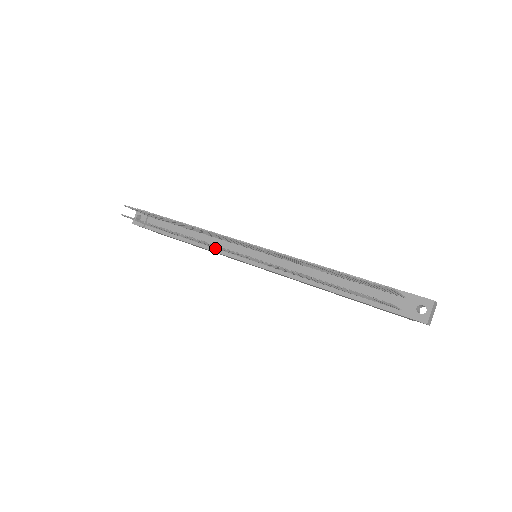
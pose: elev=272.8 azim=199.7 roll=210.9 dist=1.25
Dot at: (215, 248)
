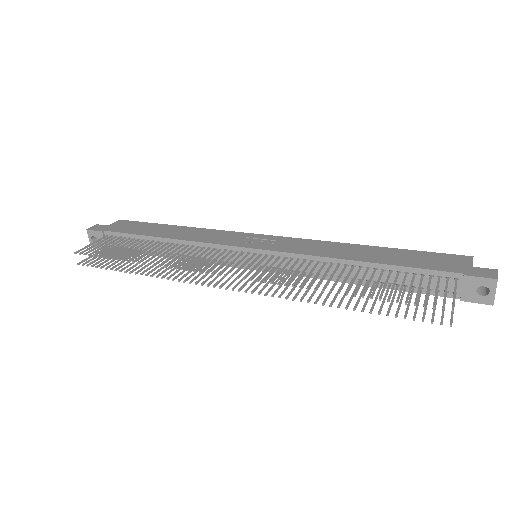
Dot at: (204, 259)
